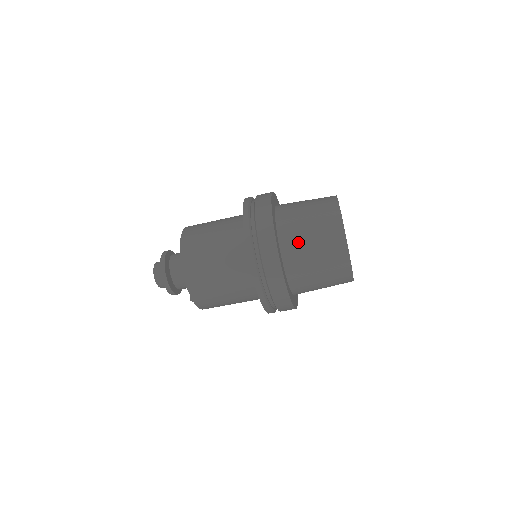
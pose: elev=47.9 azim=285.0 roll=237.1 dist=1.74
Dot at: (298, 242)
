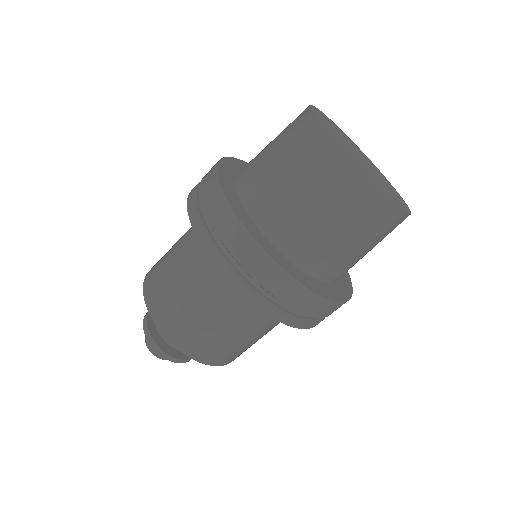
Dot at: (321, 247)
